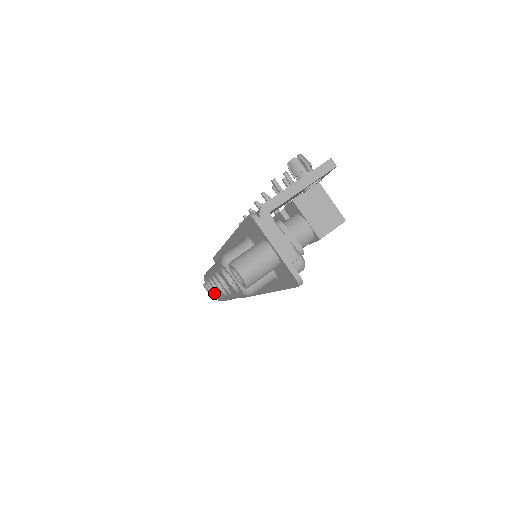
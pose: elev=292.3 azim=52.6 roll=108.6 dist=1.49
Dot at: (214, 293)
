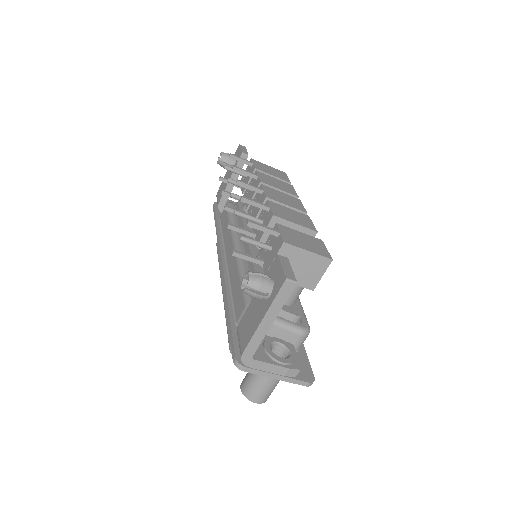
Dot at: occluded
